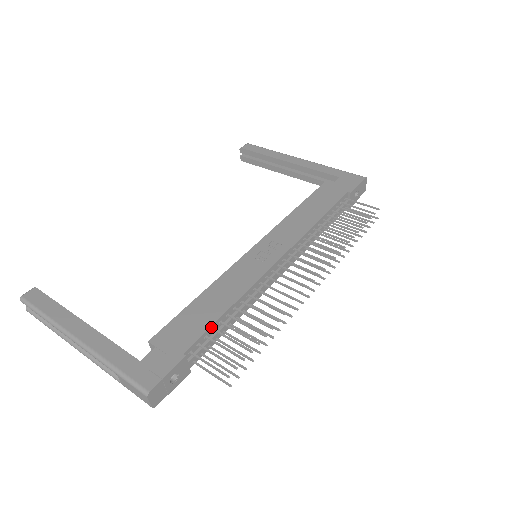
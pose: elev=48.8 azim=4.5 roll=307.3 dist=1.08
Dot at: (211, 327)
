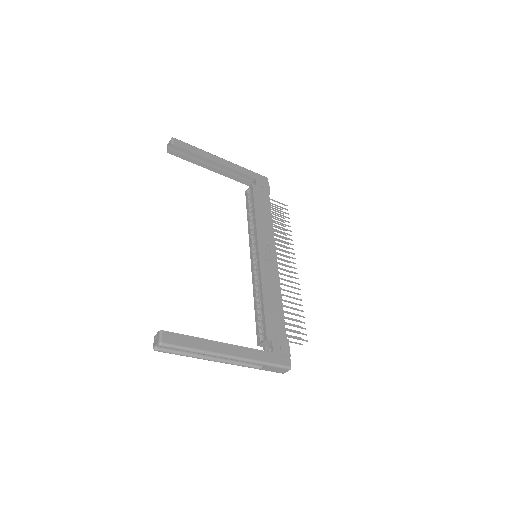
Dot at: (283, 317)
